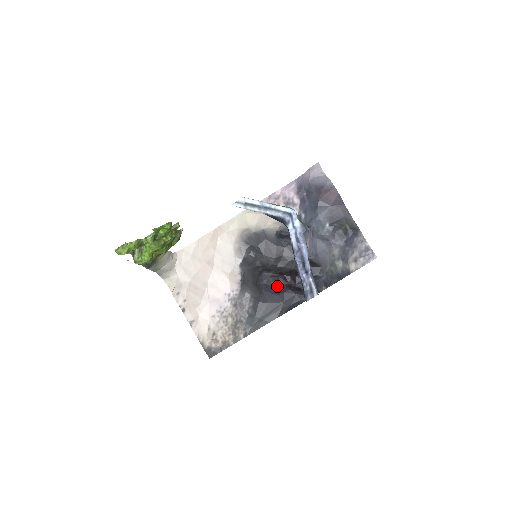
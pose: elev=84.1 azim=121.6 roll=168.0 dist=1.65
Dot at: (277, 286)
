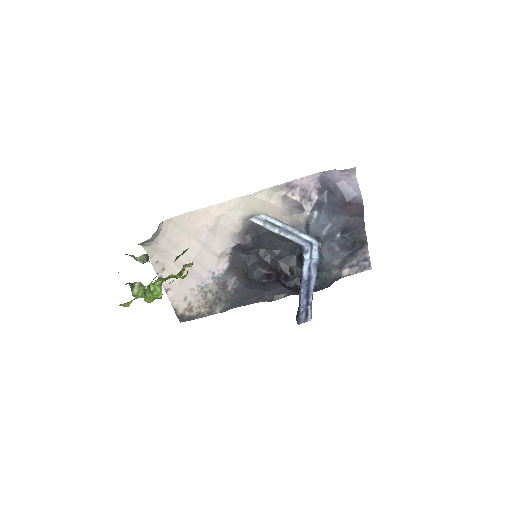
Dot at: (268, 281)
